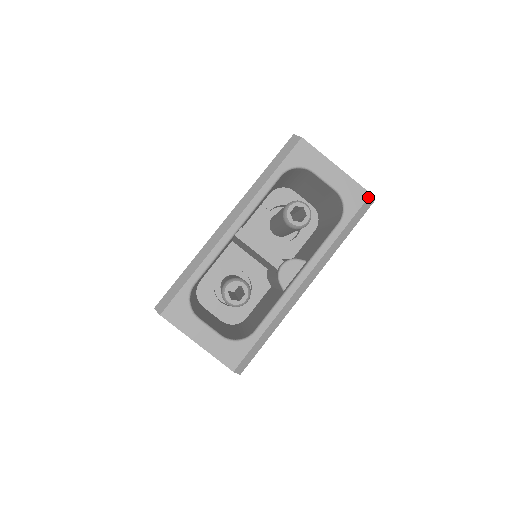
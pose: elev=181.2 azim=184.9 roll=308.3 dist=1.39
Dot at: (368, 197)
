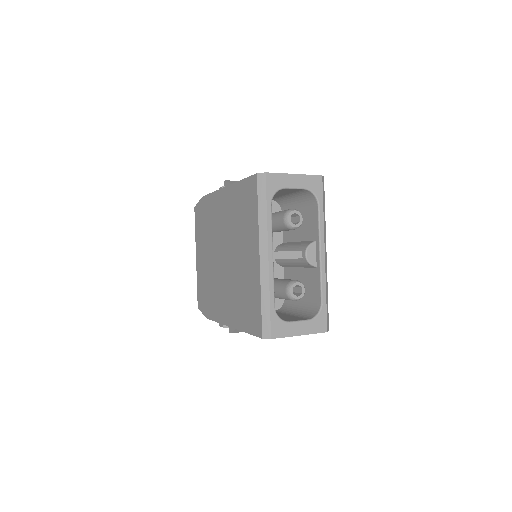
Dot at: (322, 179)
